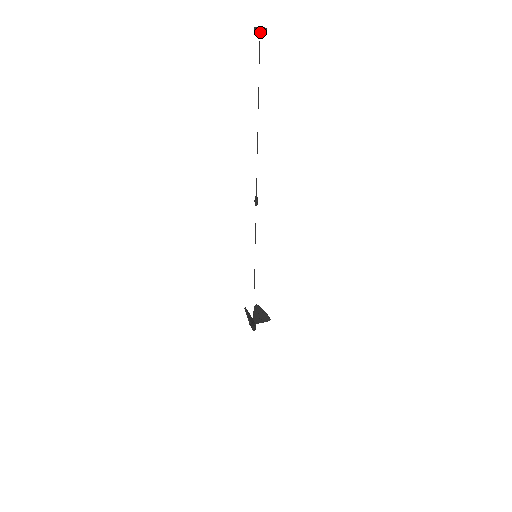
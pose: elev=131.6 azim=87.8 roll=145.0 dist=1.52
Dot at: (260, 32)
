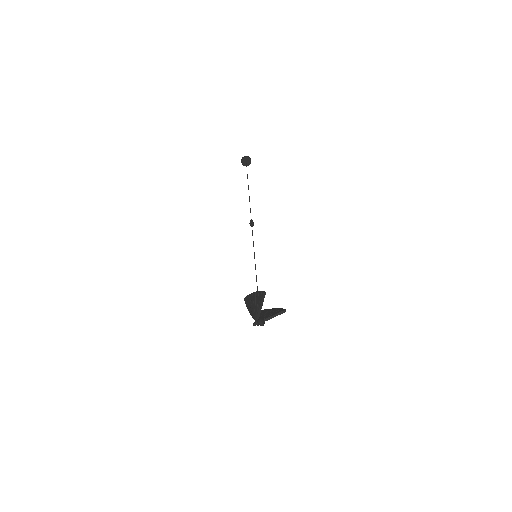
Dot at: (246, 160)
